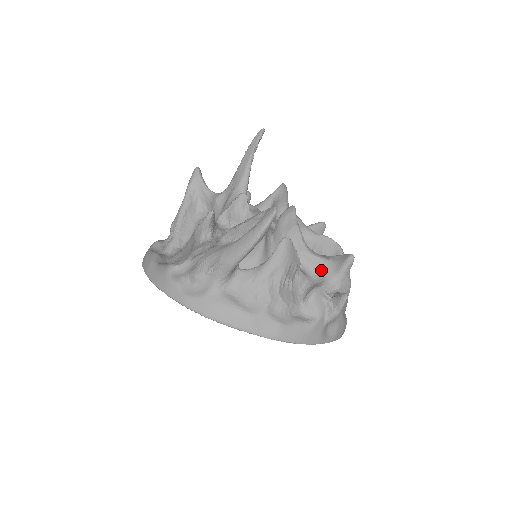
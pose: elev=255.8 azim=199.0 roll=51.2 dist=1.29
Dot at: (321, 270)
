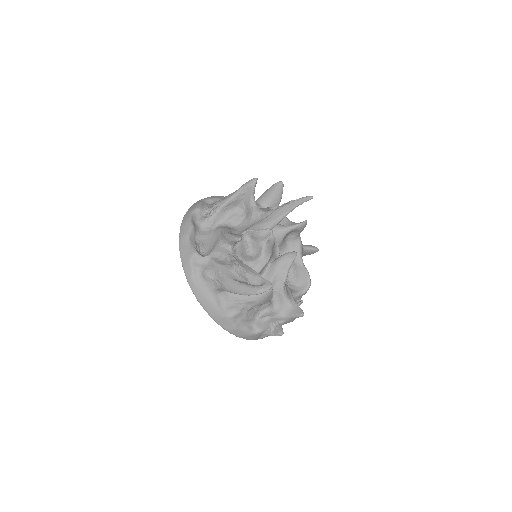
Dot at: (282, 306)
